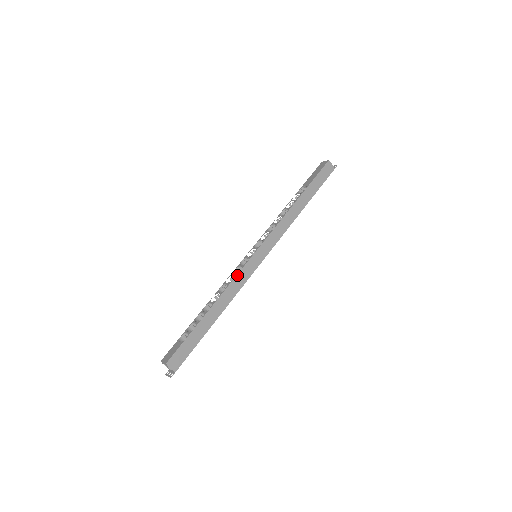
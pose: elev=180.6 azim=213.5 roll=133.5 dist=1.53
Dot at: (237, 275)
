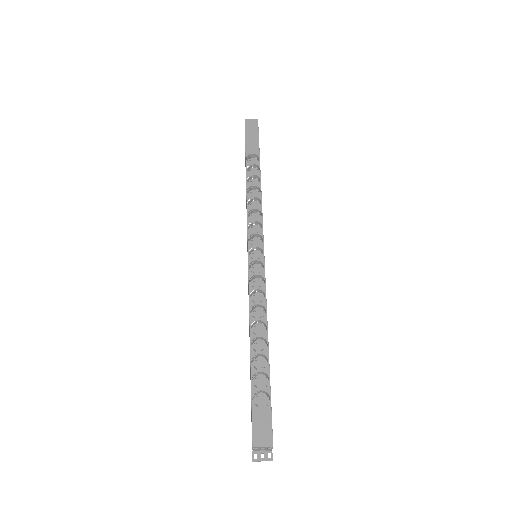
Dot at: occluded
